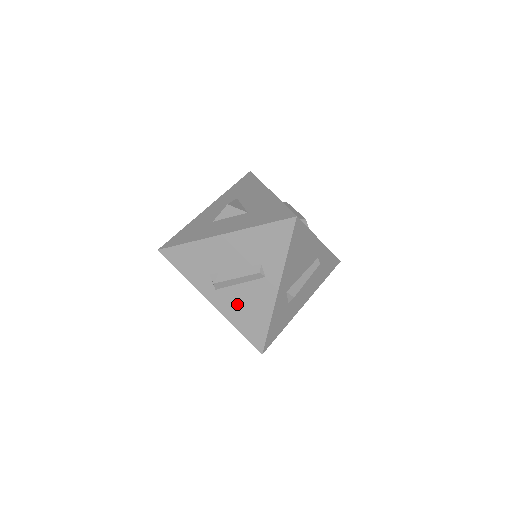
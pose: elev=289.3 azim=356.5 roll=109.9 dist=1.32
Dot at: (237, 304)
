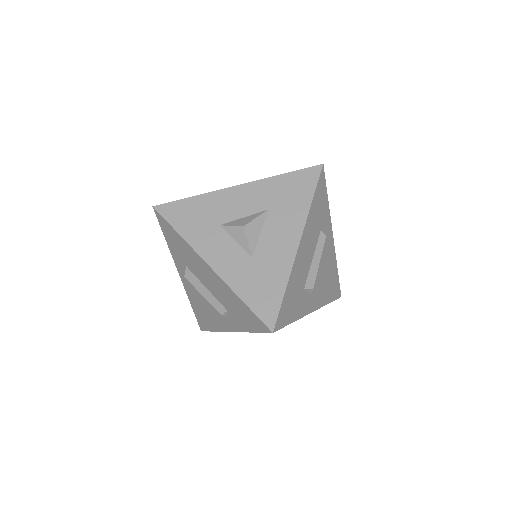
Dot at: (198, 299)
